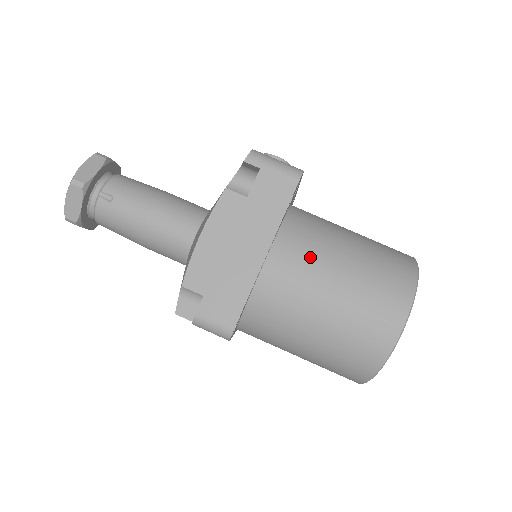
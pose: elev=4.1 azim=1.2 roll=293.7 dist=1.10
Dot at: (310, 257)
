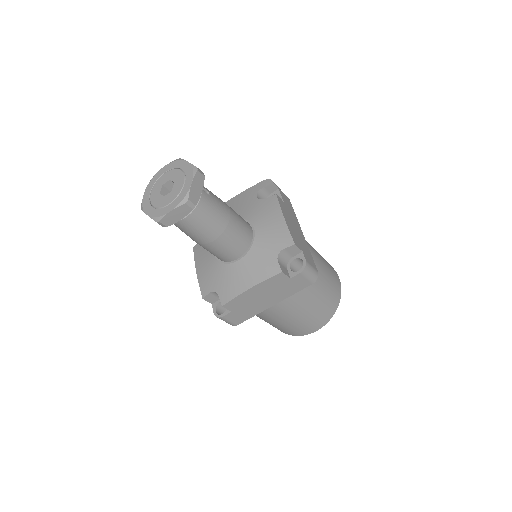
Dot at: (306, 241)
